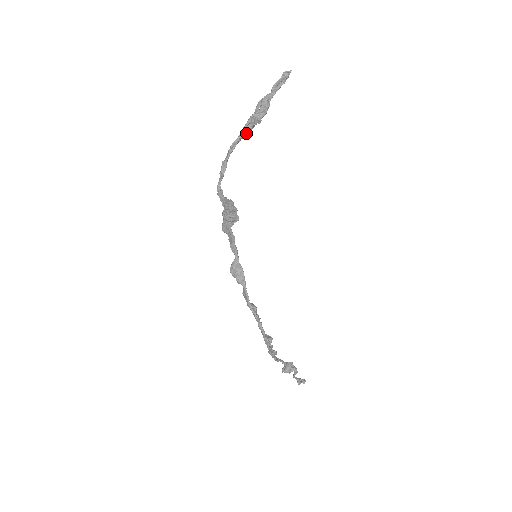
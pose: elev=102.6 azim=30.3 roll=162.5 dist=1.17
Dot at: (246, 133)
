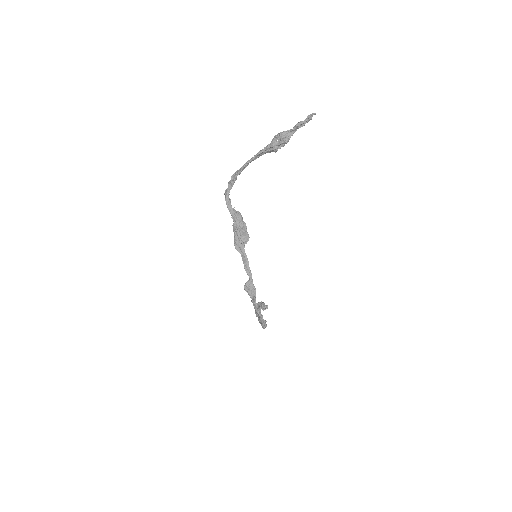
Dot at: occluded
